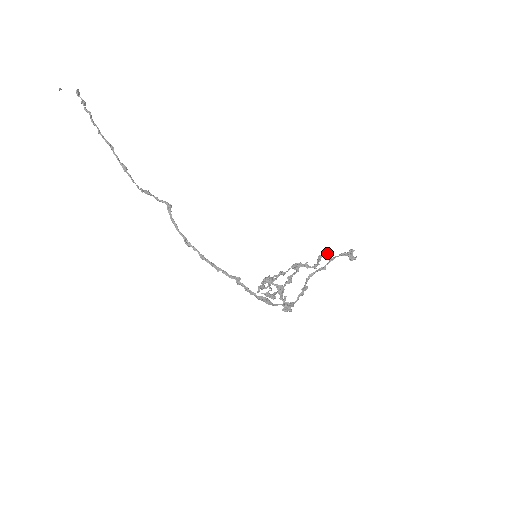
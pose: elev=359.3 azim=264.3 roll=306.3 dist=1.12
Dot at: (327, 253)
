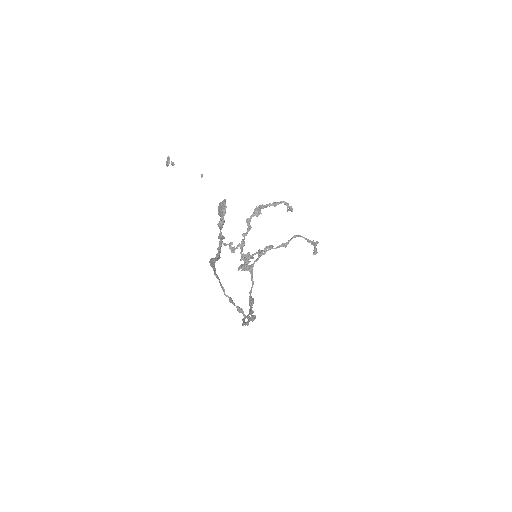
Dot at: (290, 210)
